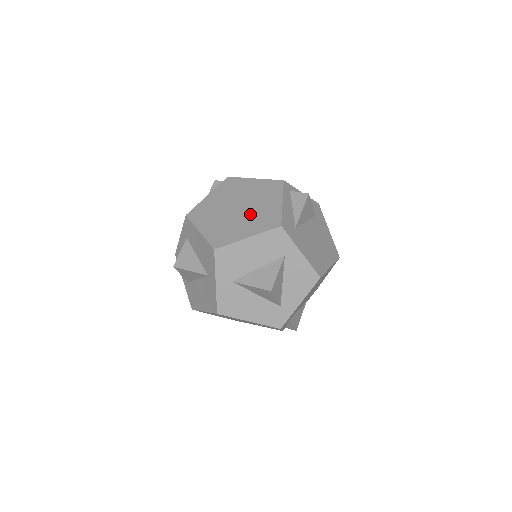
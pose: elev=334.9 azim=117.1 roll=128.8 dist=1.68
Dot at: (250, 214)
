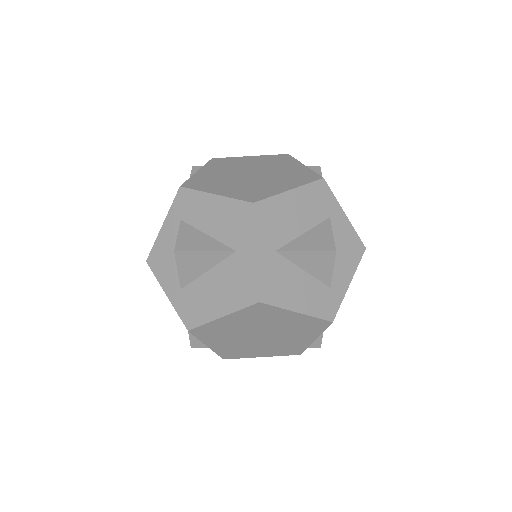
Dot at: (273, 175)
